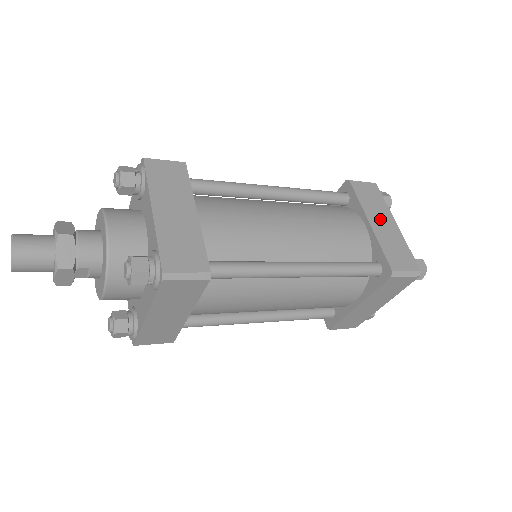
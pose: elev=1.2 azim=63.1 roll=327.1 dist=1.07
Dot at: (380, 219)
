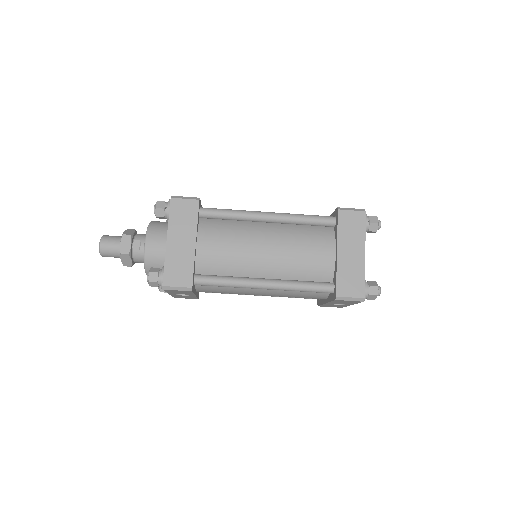
Dot at: occluded
